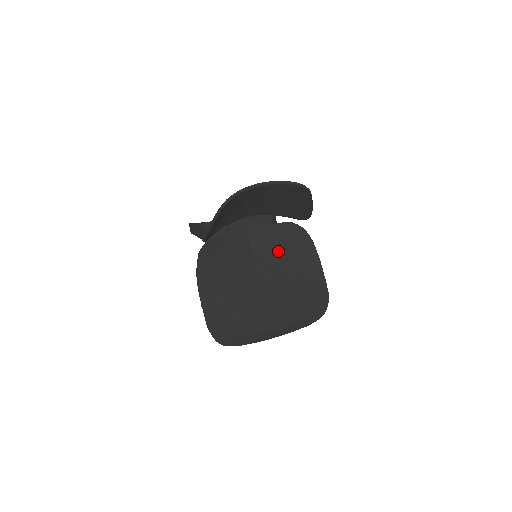
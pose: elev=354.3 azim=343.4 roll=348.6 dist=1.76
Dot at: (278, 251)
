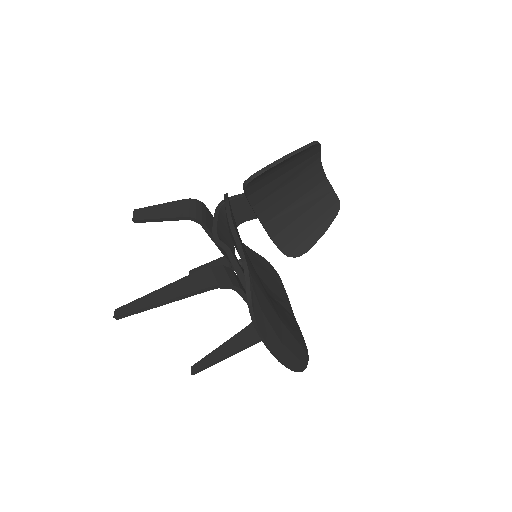
Dot at: (264, 274)
